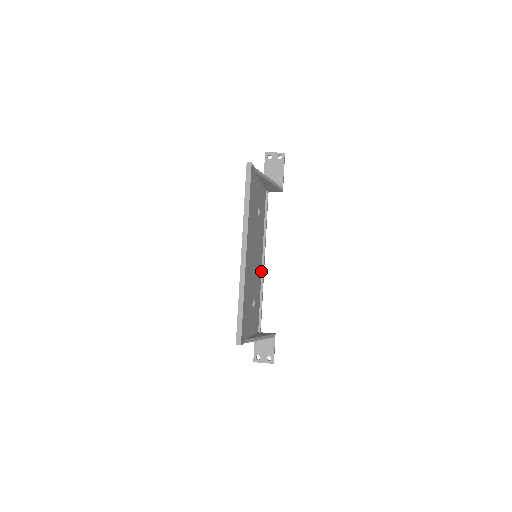
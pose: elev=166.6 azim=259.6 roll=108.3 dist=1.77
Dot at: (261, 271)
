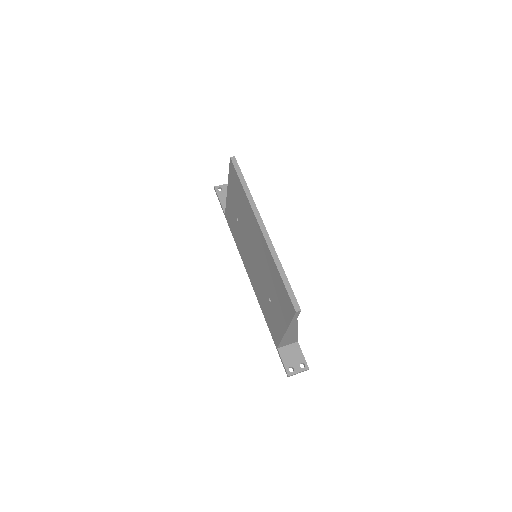
Dot at: occluded
